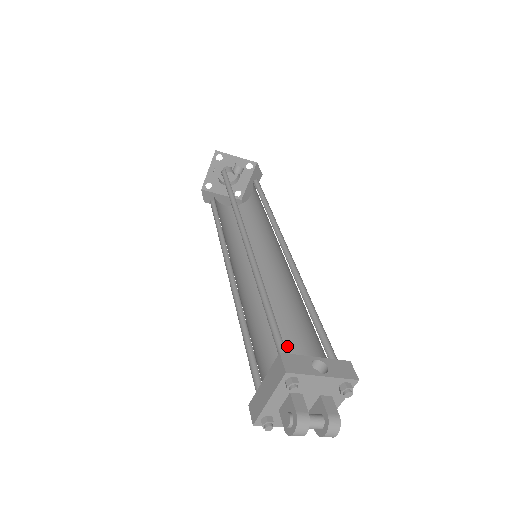
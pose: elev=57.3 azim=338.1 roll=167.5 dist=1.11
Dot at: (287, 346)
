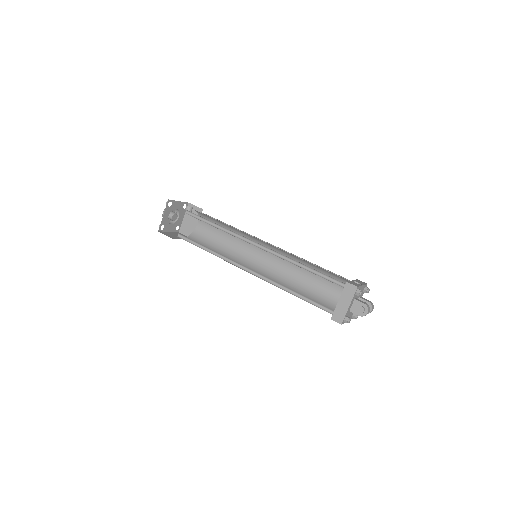
Dot at: (309, 293)
